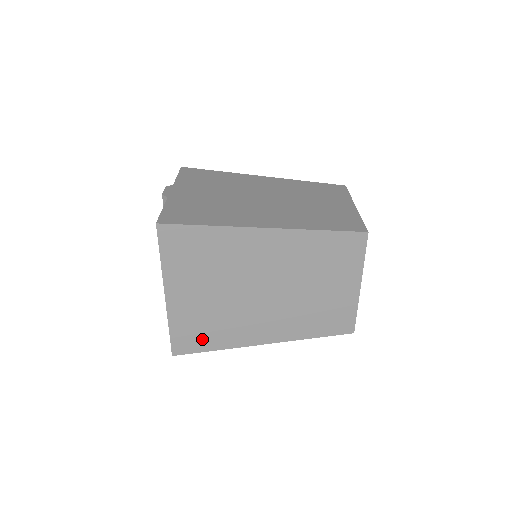
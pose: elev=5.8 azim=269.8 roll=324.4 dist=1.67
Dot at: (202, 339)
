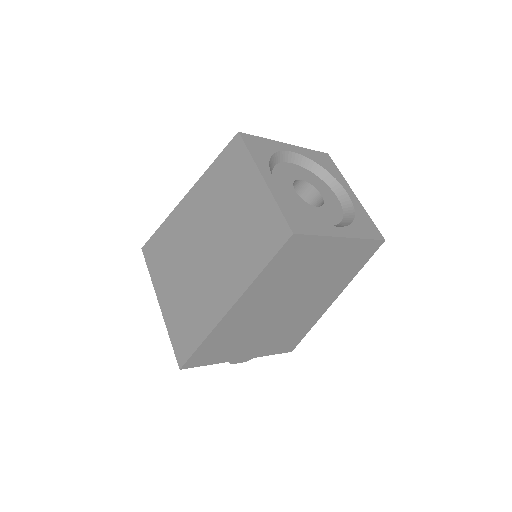
Dot at: (190, 335)
